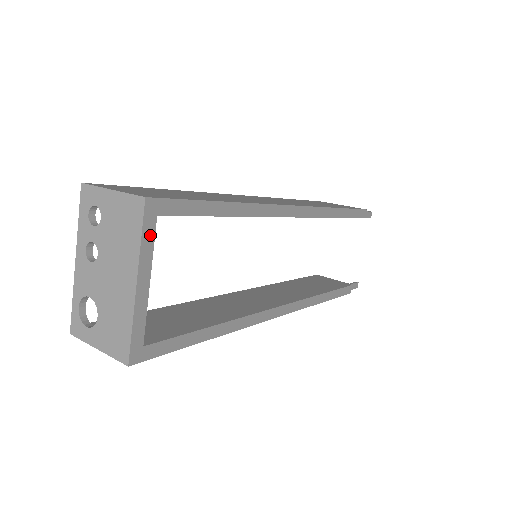
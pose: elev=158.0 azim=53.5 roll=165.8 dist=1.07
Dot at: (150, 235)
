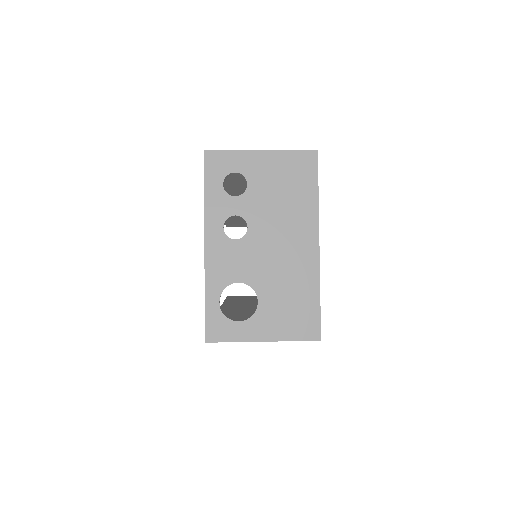
Dot at: (316, 192)
